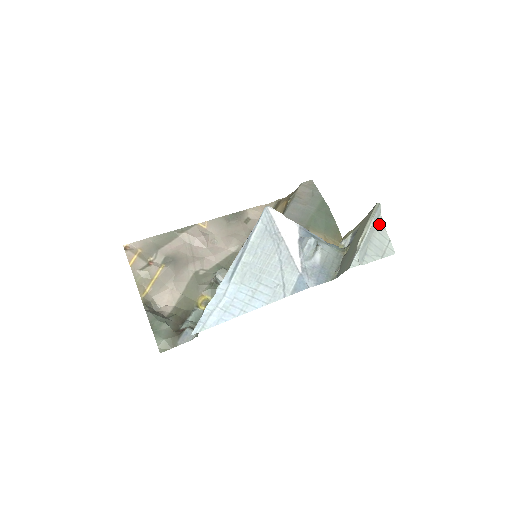
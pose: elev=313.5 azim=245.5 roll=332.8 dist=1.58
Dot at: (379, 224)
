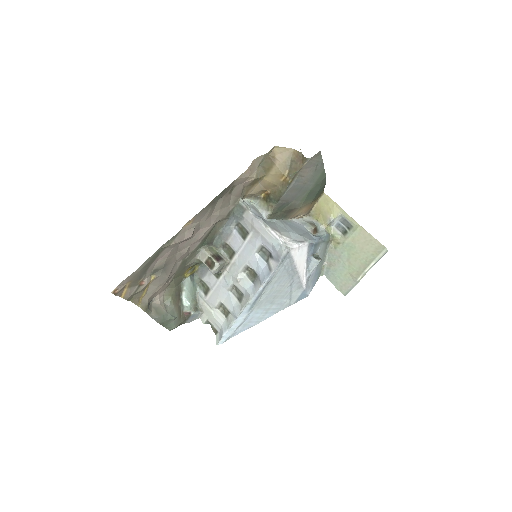
Dot at: occluded
